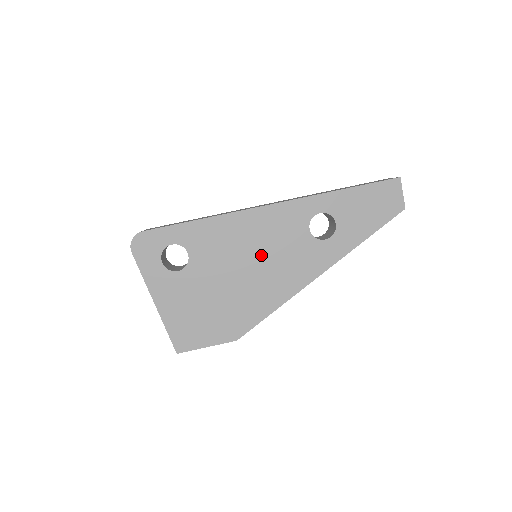
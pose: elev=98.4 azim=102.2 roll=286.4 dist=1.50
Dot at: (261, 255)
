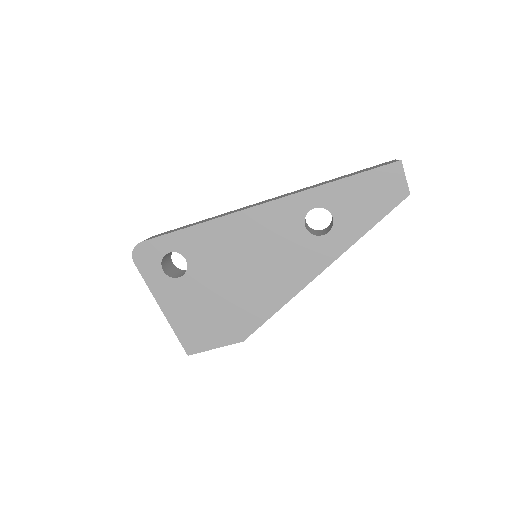
Dot at: (258, 256)
